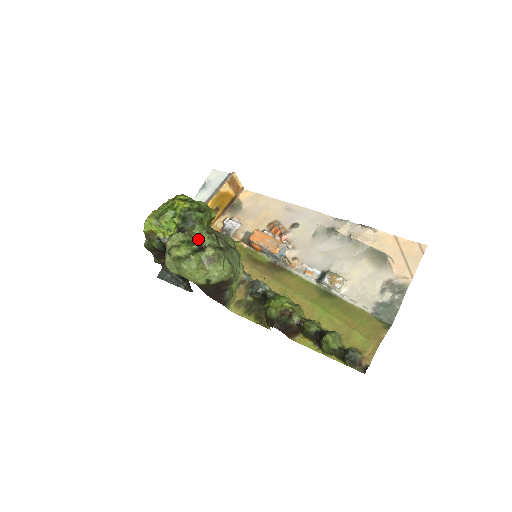
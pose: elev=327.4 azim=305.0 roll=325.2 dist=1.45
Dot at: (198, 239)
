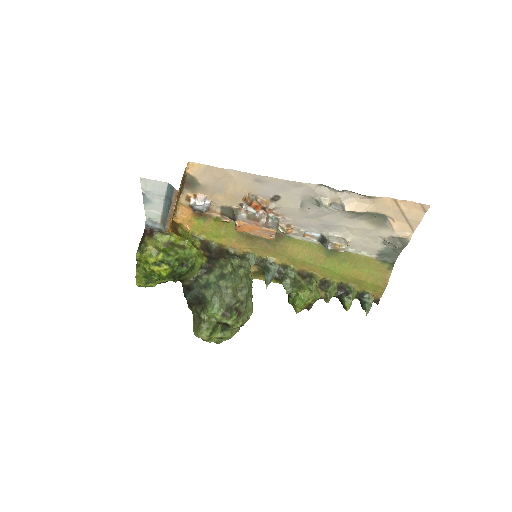
Dot at: (218, 322)
